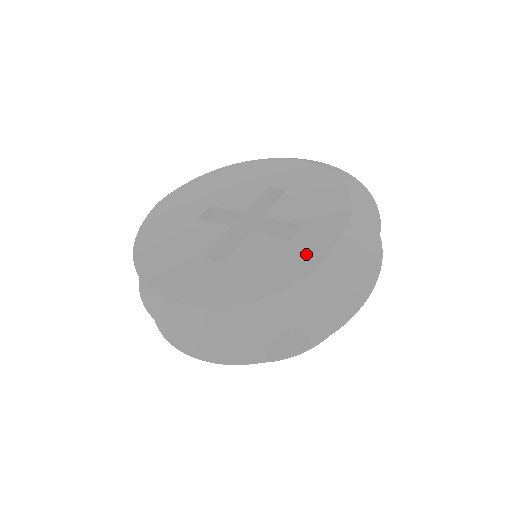
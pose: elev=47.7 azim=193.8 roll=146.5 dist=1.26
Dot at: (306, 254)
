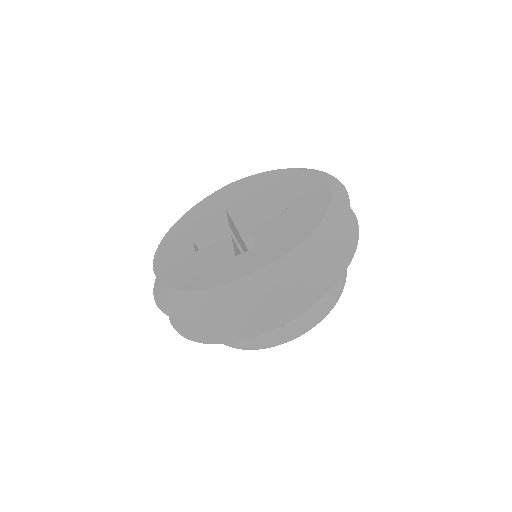
Dot at: (228, 272)
